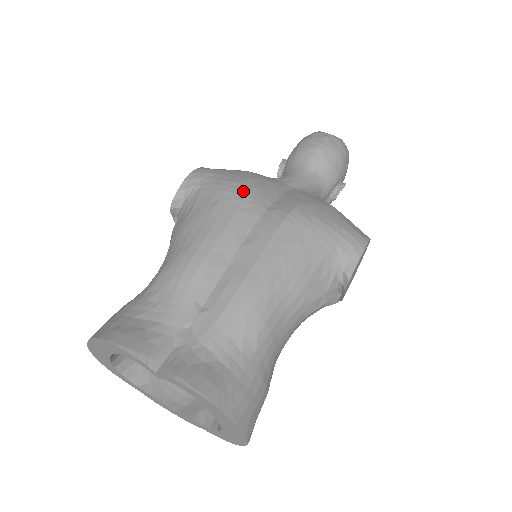
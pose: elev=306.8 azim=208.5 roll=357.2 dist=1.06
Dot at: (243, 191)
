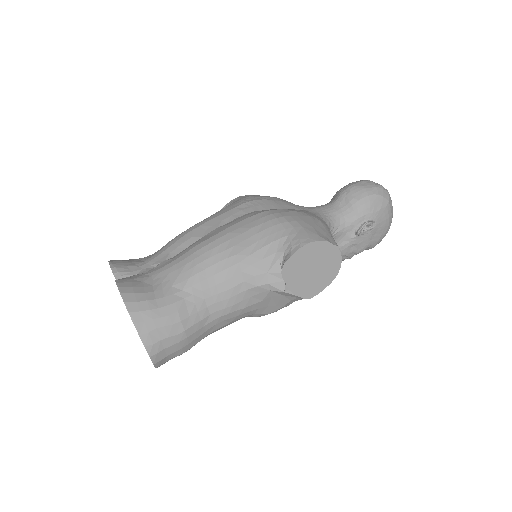
Dot at: (250, 200)
